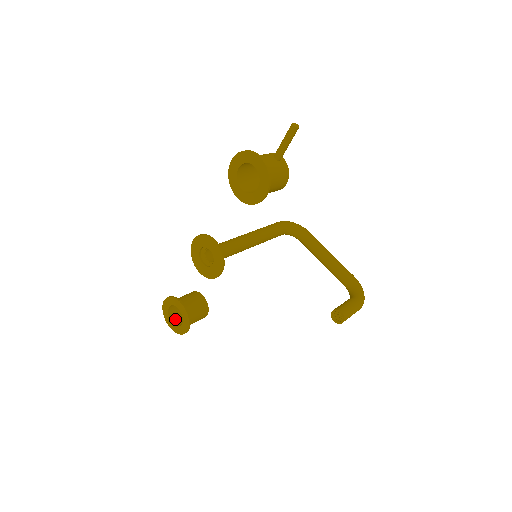
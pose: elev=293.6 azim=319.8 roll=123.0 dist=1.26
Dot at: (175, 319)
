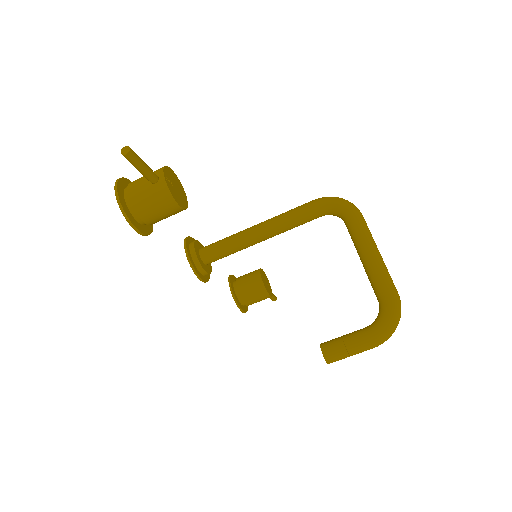
Dot at: occluded
